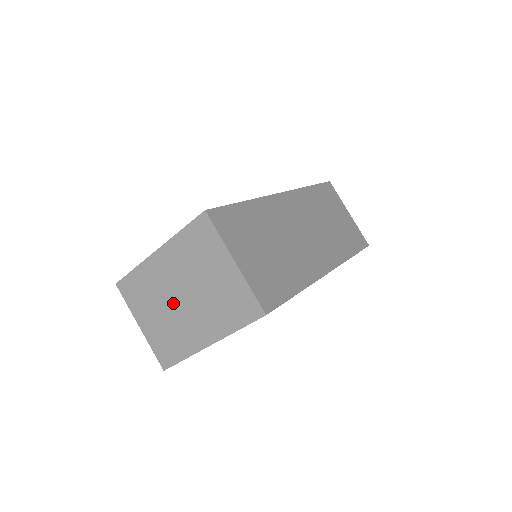
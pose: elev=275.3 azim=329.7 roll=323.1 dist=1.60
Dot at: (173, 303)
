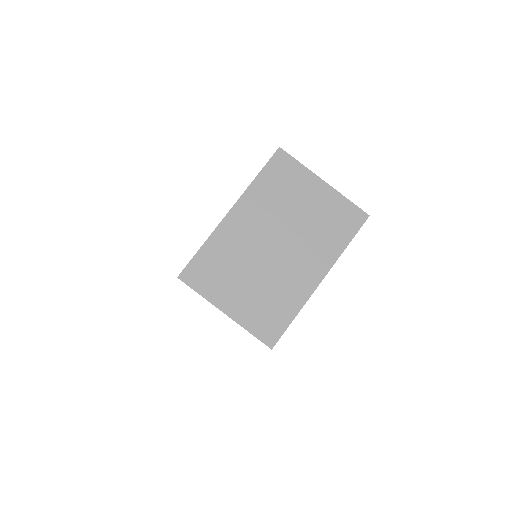
Dot at: (265, 258)
